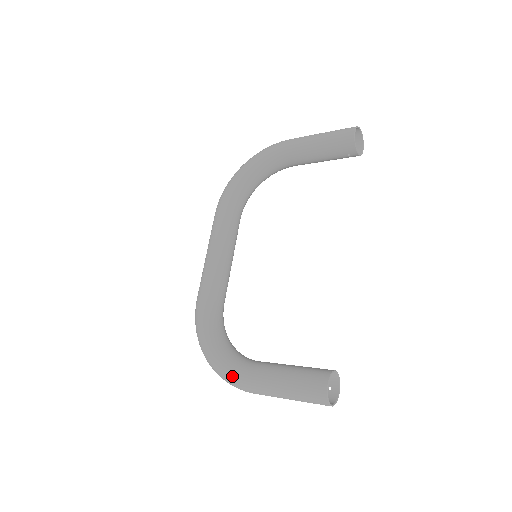
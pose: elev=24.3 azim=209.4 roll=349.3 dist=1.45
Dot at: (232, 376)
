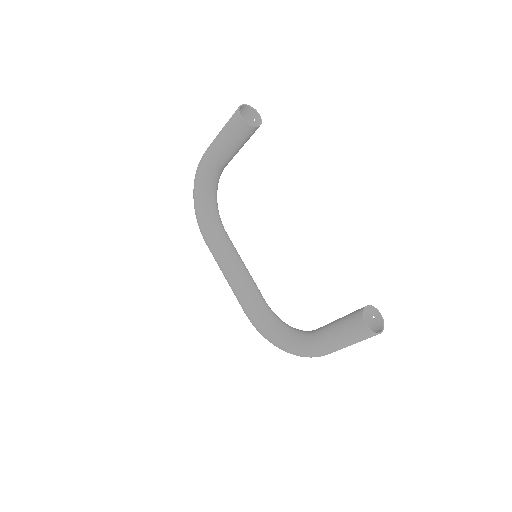
Dot at: (306, 354)
